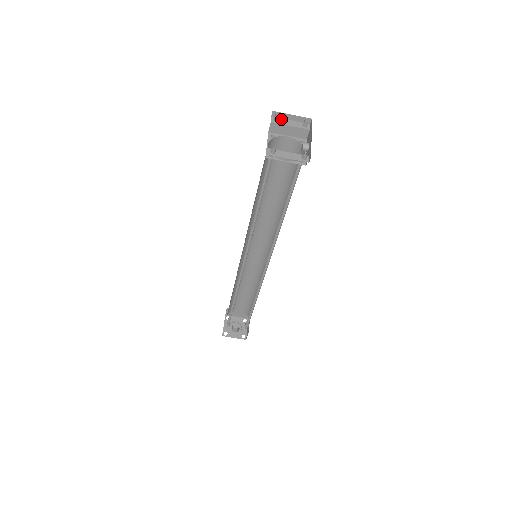
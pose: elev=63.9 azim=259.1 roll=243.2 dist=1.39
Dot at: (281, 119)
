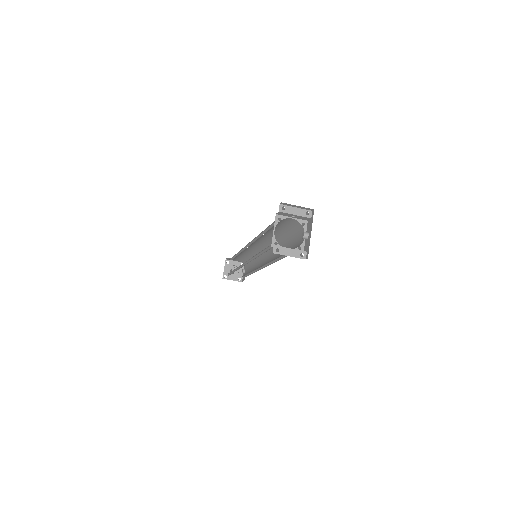
Dot at: (288, 207)
